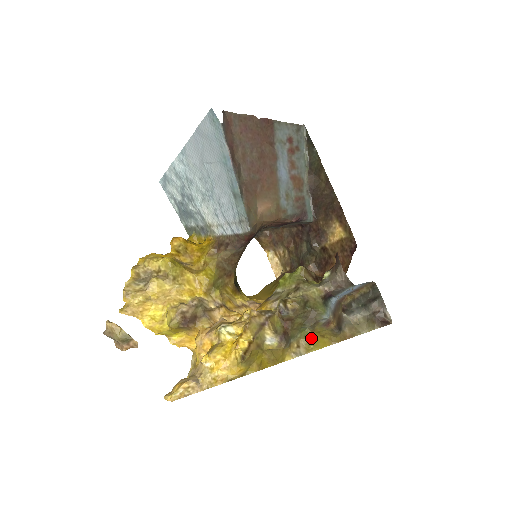
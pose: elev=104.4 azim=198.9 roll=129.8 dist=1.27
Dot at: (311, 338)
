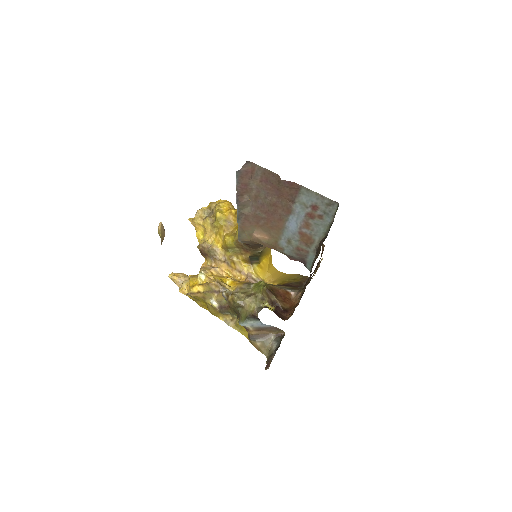
Dot at: occluded
